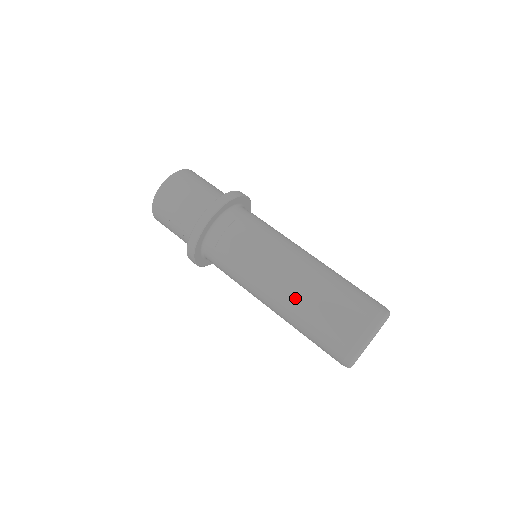
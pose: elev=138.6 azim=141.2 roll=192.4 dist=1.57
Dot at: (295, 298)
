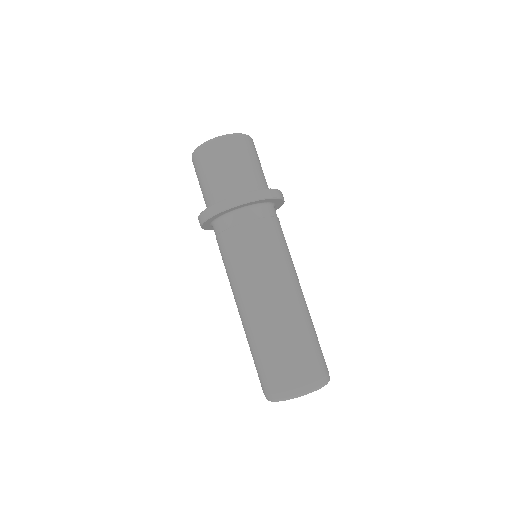
Dot at: (248, 326)
